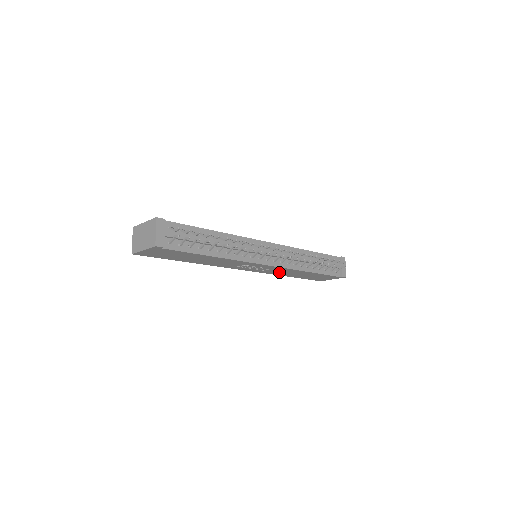
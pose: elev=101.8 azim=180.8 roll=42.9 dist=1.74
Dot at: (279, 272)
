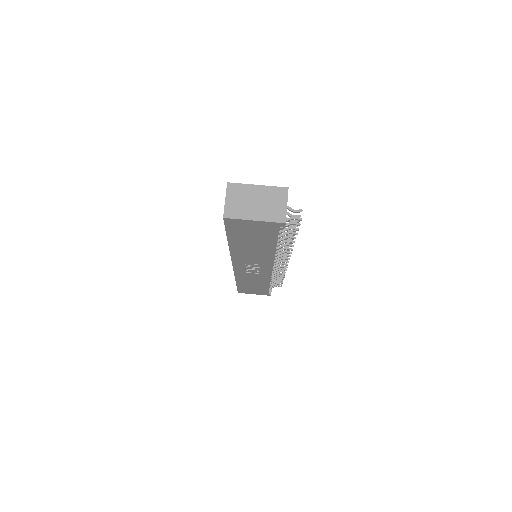
Dot at: (249, 277)
